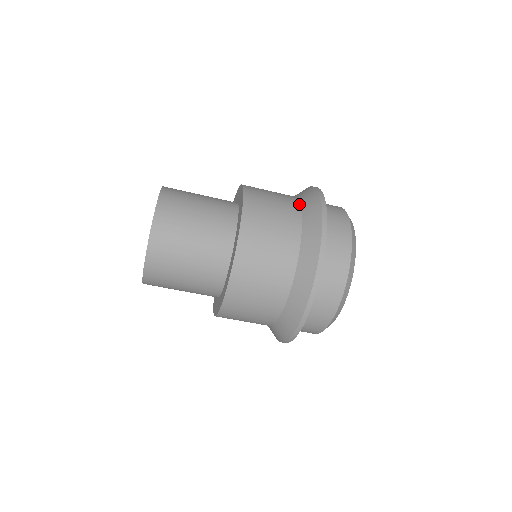
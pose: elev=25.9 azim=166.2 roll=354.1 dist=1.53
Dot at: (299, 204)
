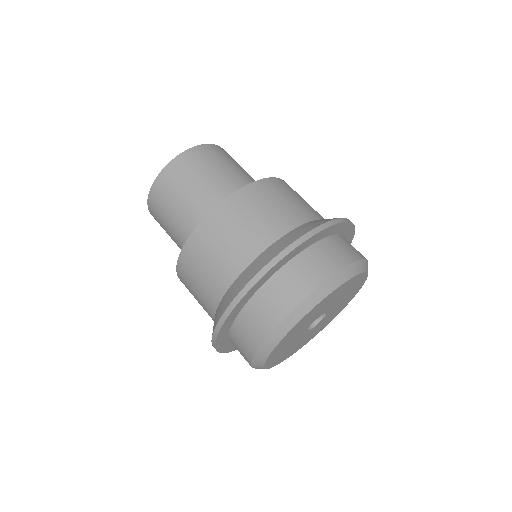
Dot at: occluded
